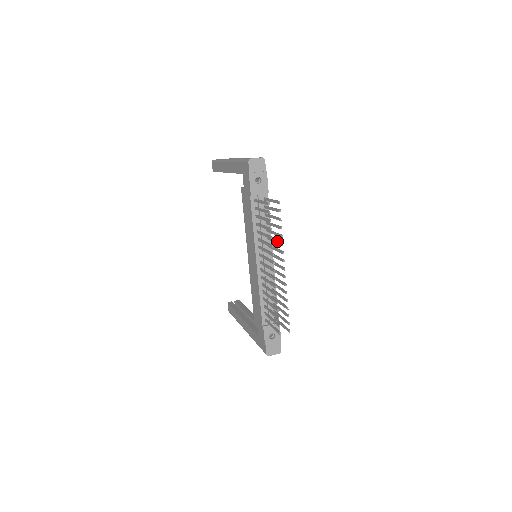
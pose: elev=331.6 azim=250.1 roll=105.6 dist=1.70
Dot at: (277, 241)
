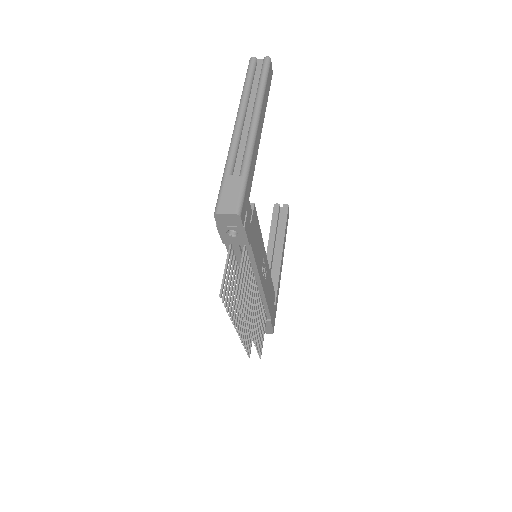
Dot at: (246, 305)
